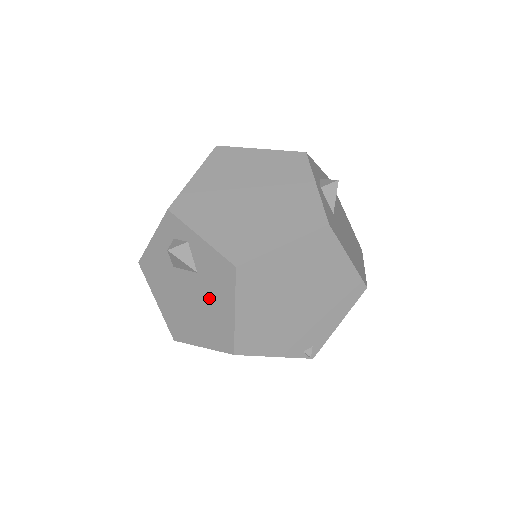
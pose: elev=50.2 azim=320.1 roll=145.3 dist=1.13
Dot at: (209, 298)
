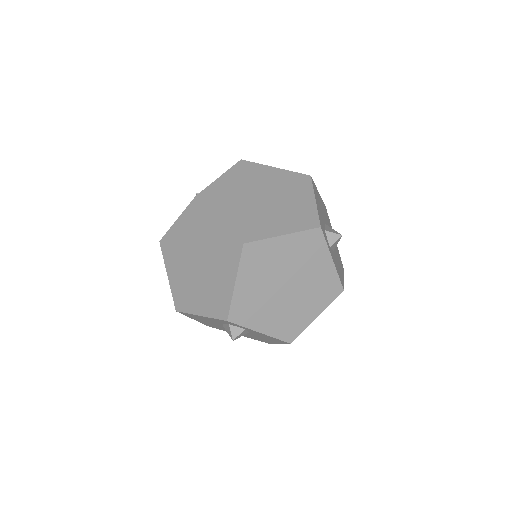
Dot at: occluded
